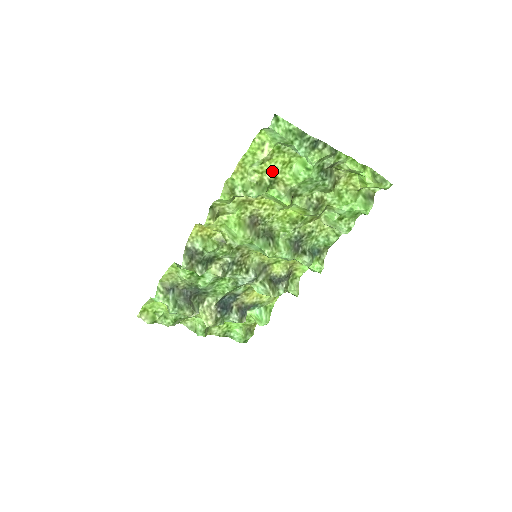
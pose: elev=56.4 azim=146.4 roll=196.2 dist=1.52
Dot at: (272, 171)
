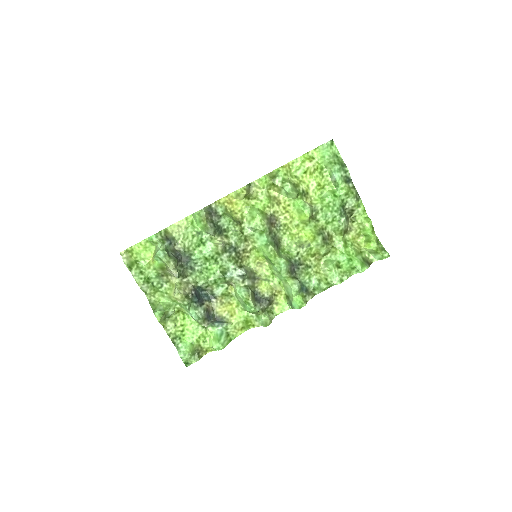
Dot at: (308, 186)
